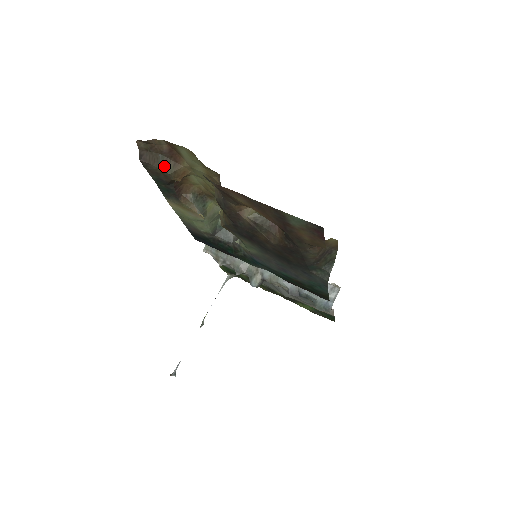
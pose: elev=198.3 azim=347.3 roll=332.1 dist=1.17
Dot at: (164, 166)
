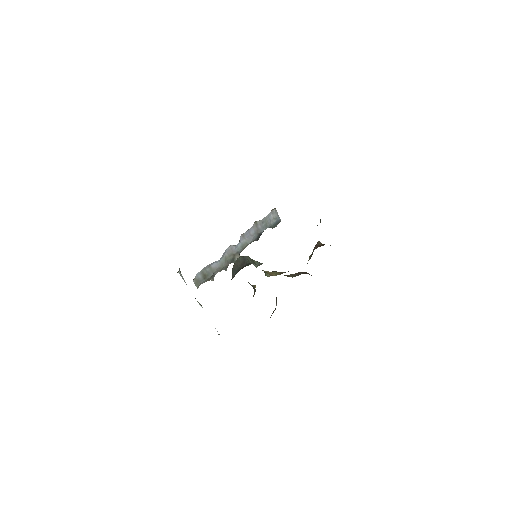
Dot at: occluded
